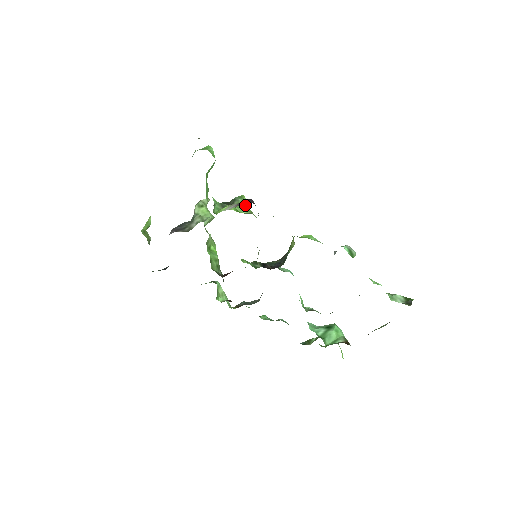
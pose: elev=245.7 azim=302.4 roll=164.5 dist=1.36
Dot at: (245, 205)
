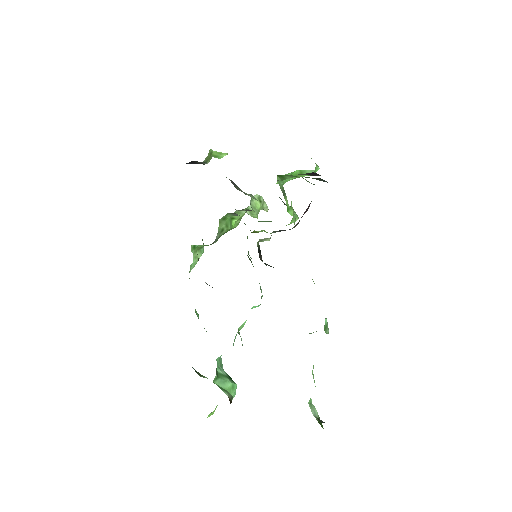
Dot at: (294, 220)
